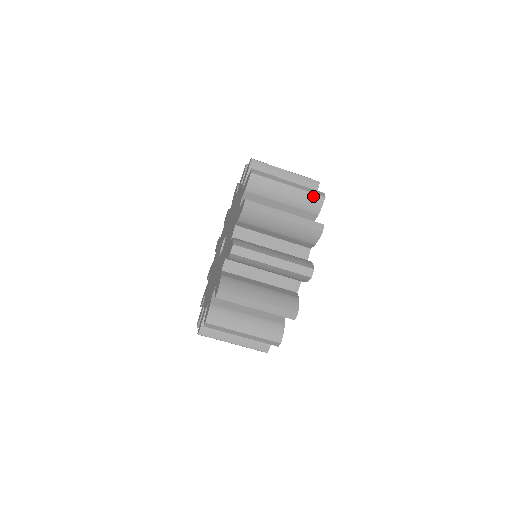
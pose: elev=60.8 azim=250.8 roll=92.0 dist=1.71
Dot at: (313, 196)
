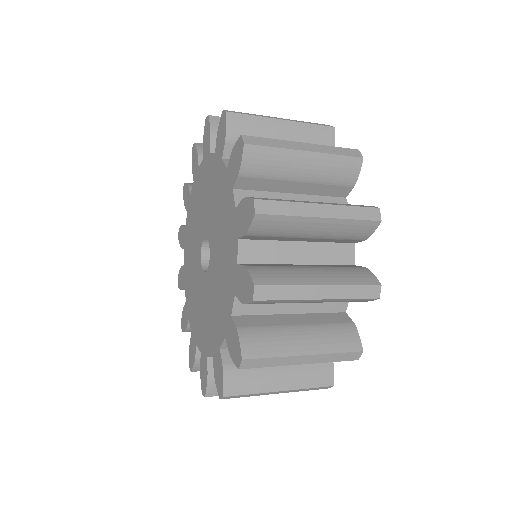
Dot at: (361, 223)
